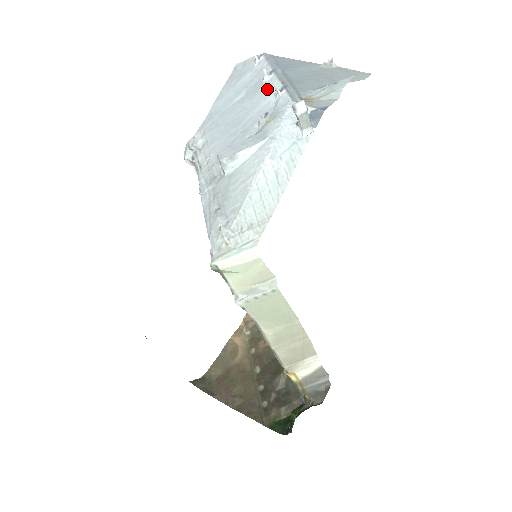
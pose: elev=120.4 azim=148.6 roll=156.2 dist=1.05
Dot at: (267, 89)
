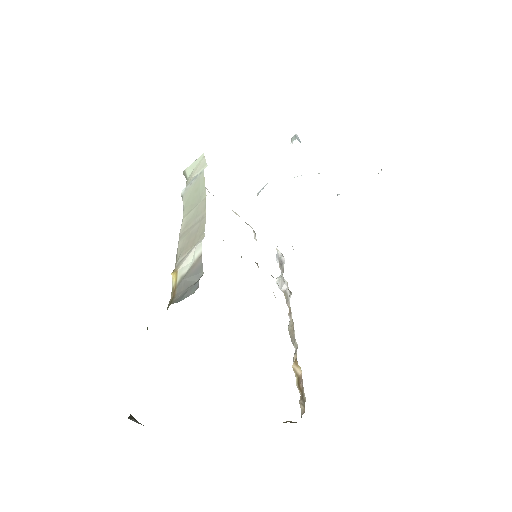
Dot at: occluded
